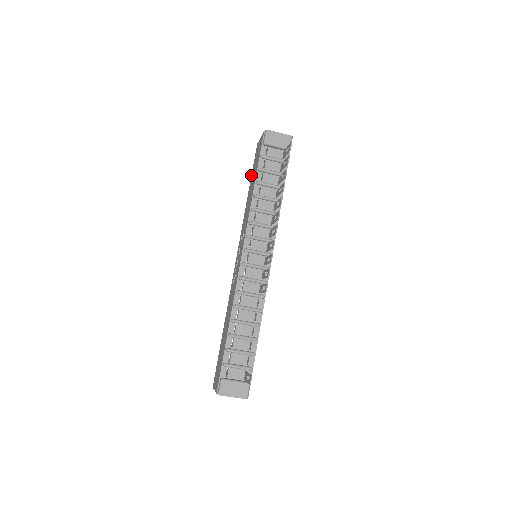
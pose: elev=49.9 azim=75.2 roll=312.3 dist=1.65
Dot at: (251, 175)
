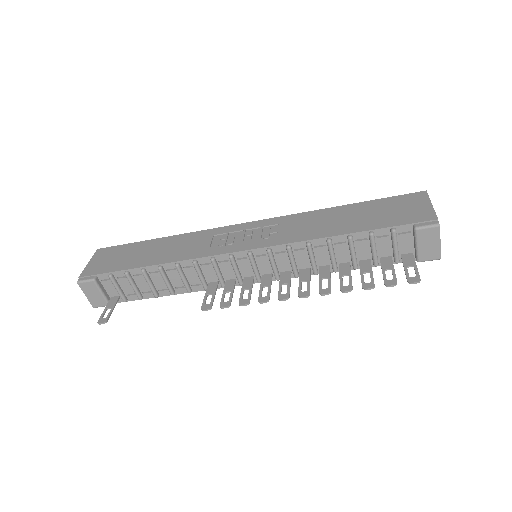
Dot at: (373, 200)
